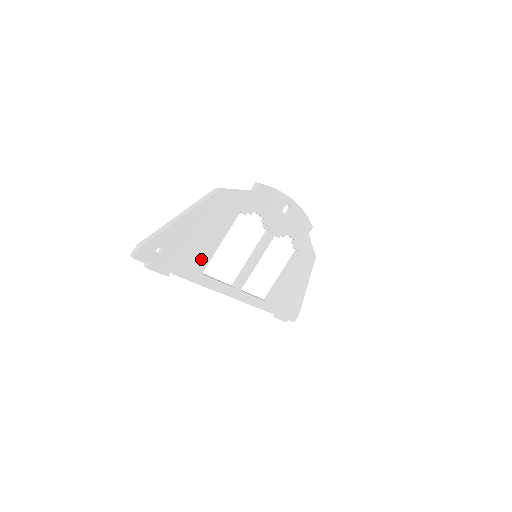
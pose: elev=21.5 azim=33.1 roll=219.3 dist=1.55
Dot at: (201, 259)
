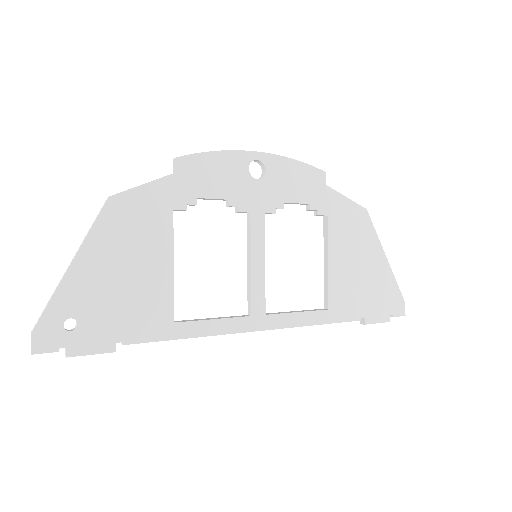
Dot at: (156, 303)
